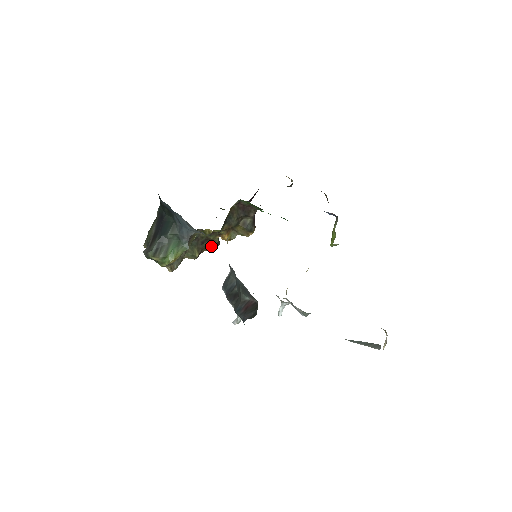
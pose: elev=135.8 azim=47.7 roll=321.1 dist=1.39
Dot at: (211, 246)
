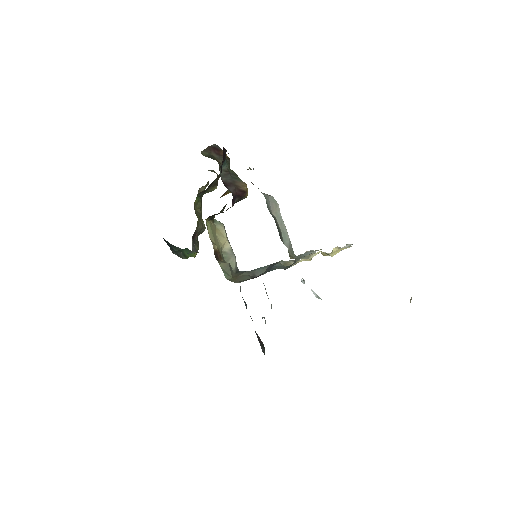
Dot at: occluded
